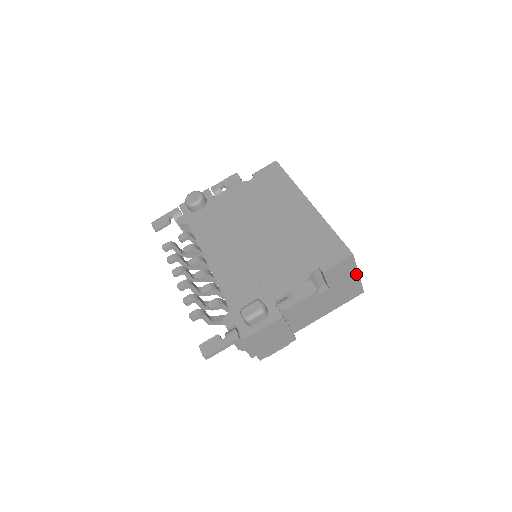
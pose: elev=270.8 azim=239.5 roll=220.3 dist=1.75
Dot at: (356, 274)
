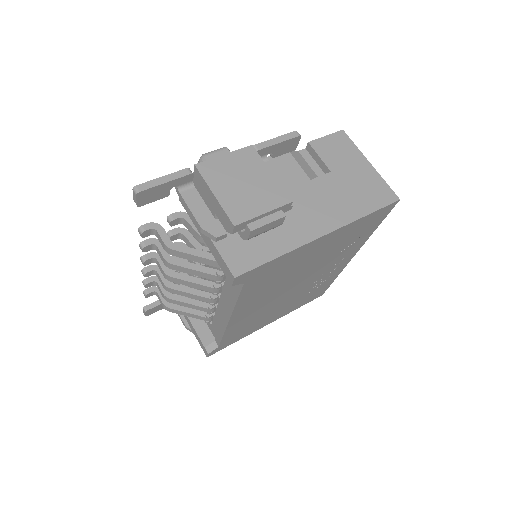
Dot at: (365, 162)
